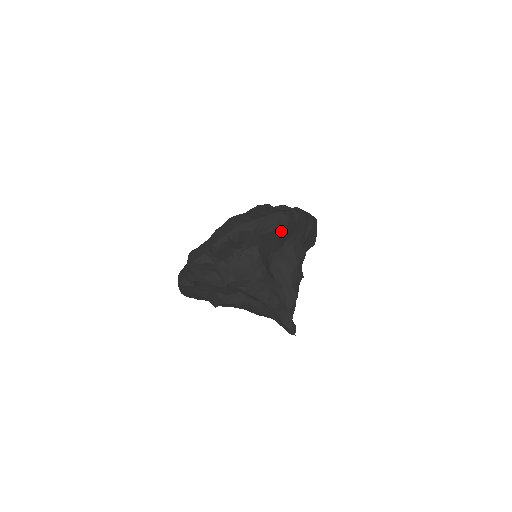
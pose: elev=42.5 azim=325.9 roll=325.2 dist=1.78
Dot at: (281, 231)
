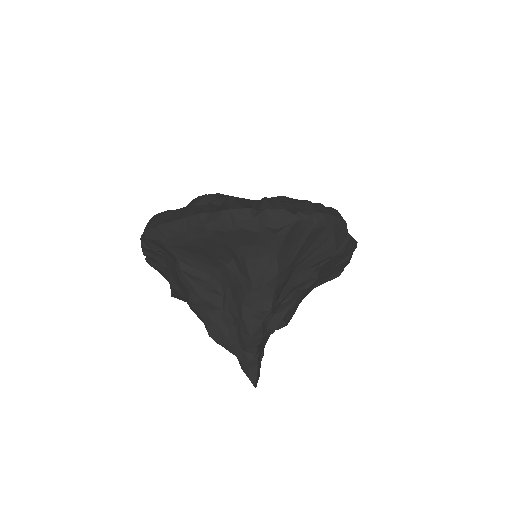
Dot at: (204, 242)
